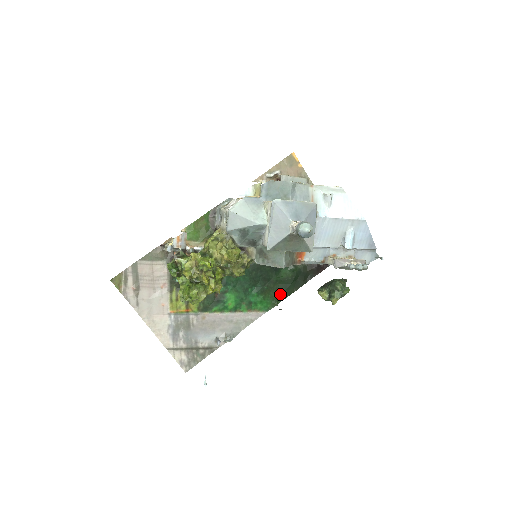
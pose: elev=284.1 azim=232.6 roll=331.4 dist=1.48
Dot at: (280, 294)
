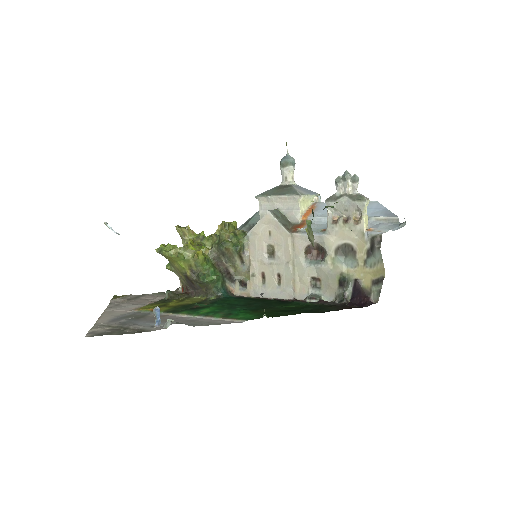
Dot at: (277, 314)
